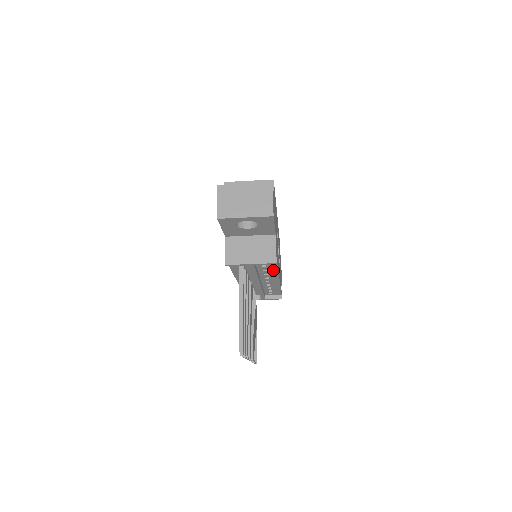
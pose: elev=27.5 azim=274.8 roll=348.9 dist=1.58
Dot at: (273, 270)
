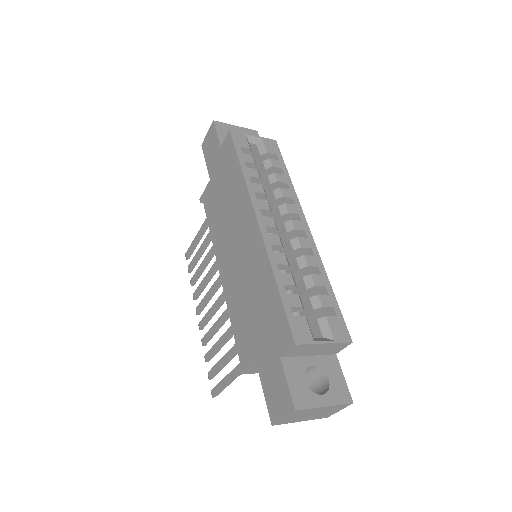
Dot at: occluded
